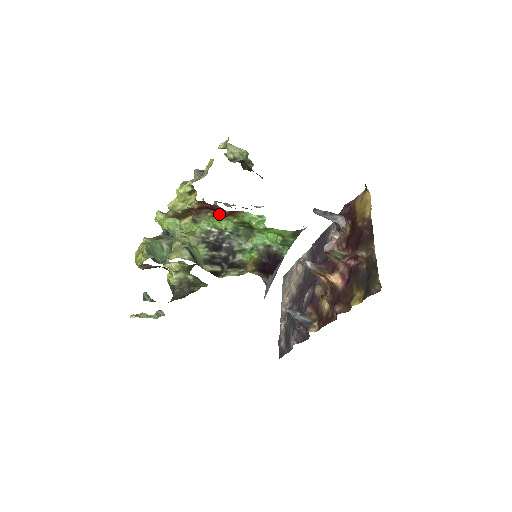
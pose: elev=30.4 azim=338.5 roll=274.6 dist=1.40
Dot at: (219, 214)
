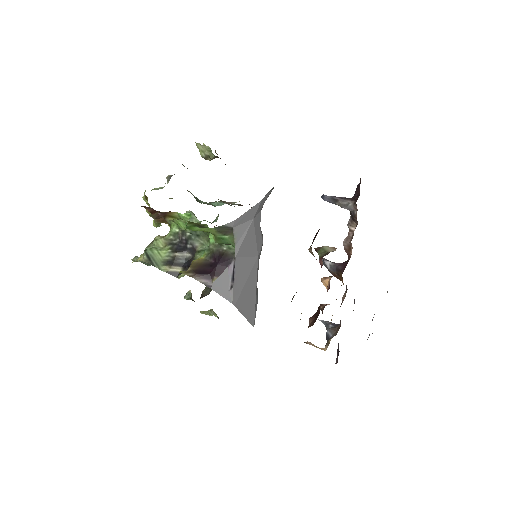
Dot at: occluded
